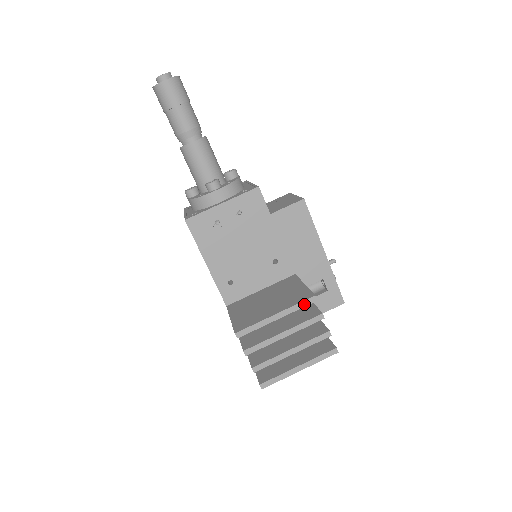
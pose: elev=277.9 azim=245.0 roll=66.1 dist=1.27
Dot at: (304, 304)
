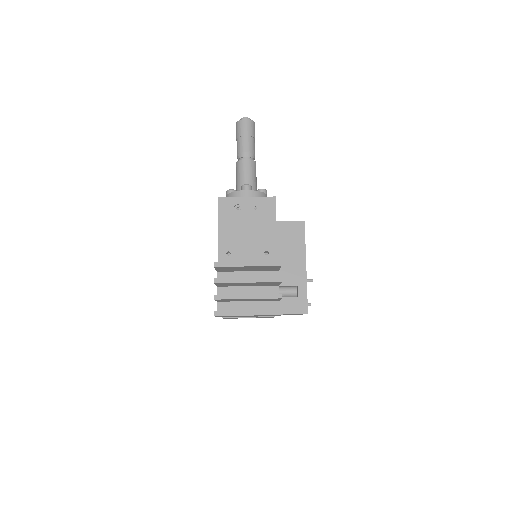
Dot at: (271, 264)
